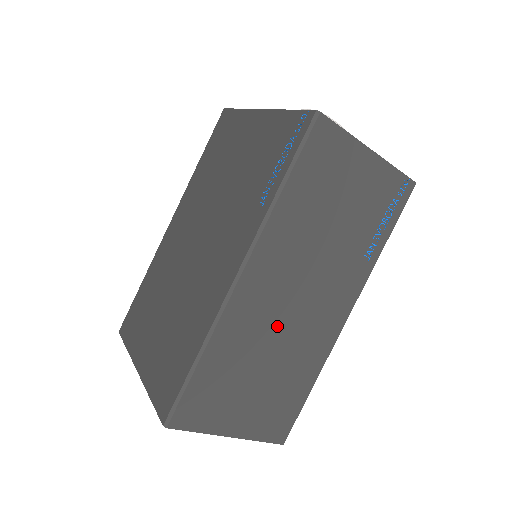
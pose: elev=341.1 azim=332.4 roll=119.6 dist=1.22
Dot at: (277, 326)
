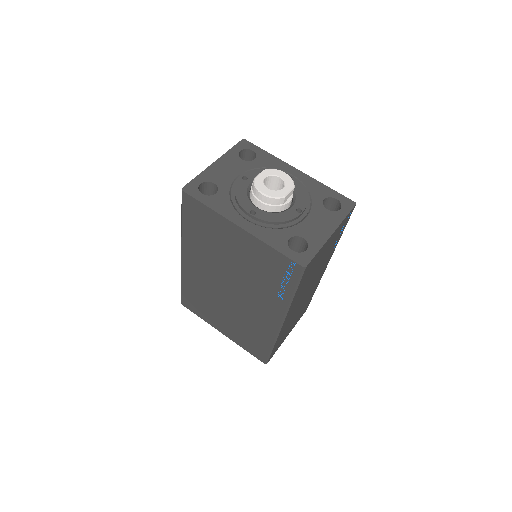
Dot at: occluded
